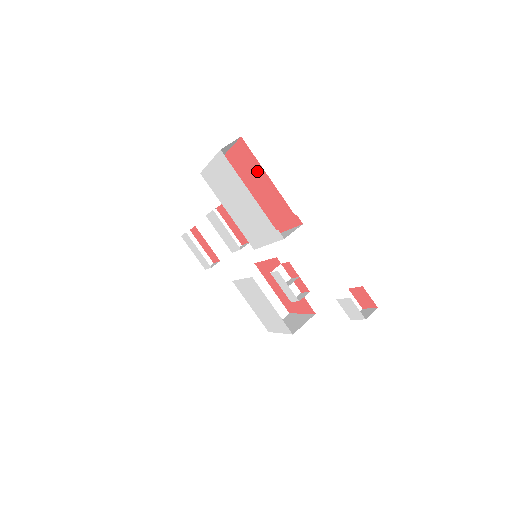
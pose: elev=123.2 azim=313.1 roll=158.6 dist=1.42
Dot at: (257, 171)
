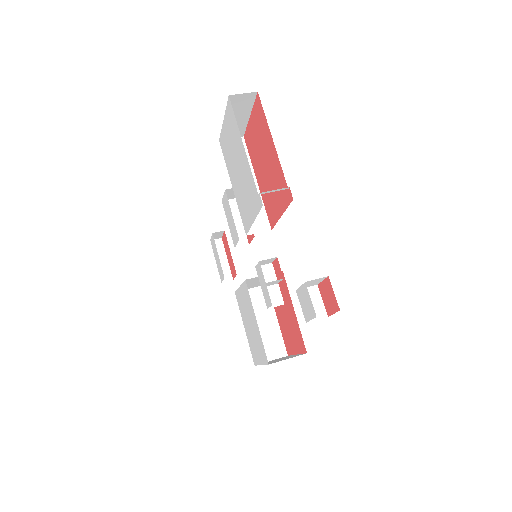
Dot at: (266, 135)
